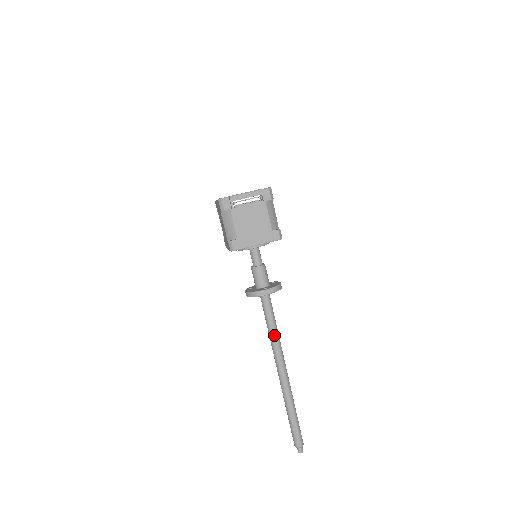
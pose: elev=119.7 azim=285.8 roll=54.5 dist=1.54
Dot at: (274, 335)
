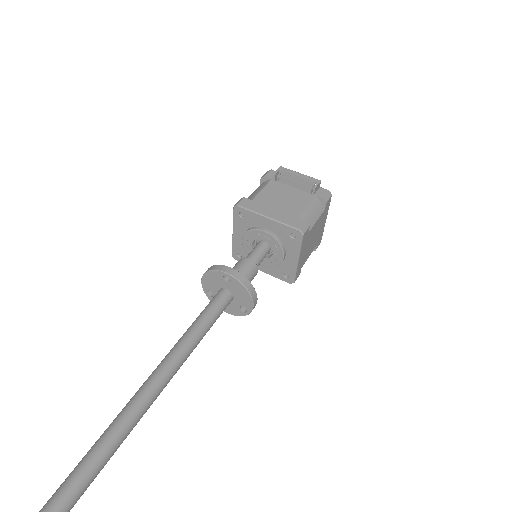
Dot at: (183, 342)
